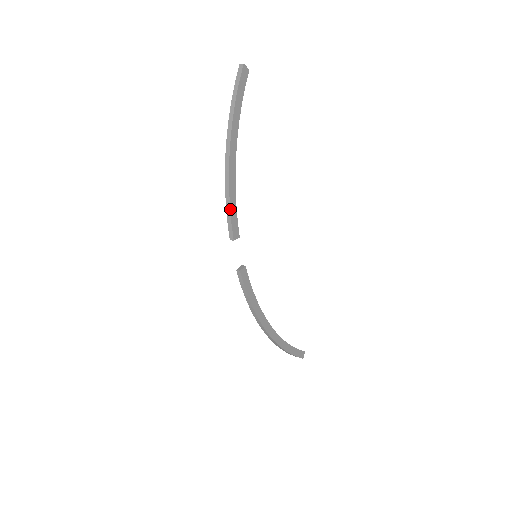
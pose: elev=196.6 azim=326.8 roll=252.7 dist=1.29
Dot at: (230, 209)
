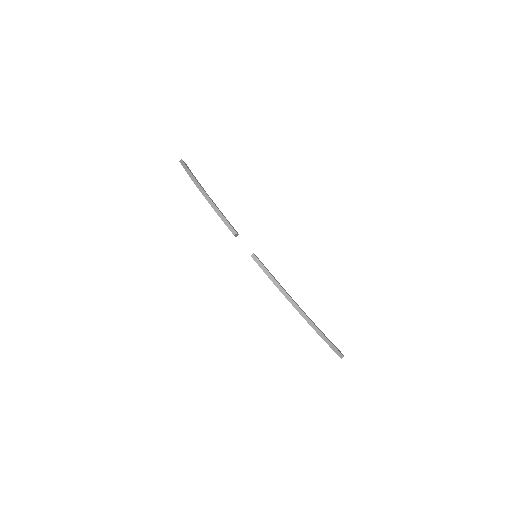
Dot at: (222, 215)
